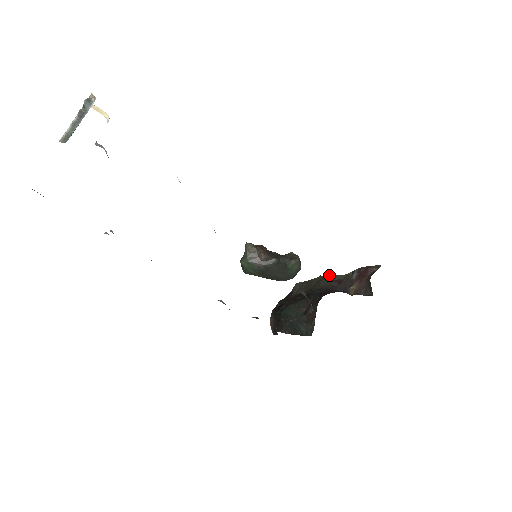
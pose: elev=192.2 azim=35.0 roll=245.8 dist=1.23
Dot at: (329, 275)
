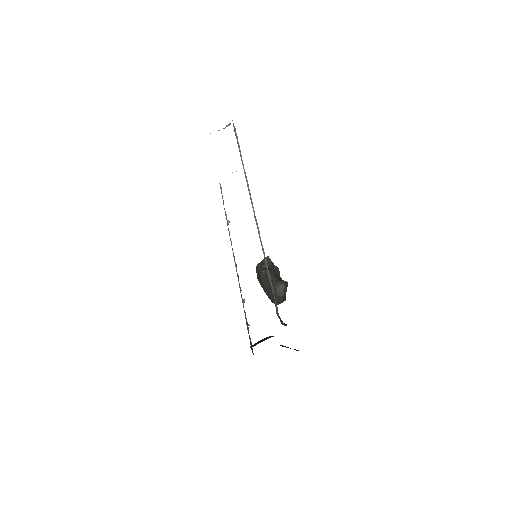
Dot at: occluded
